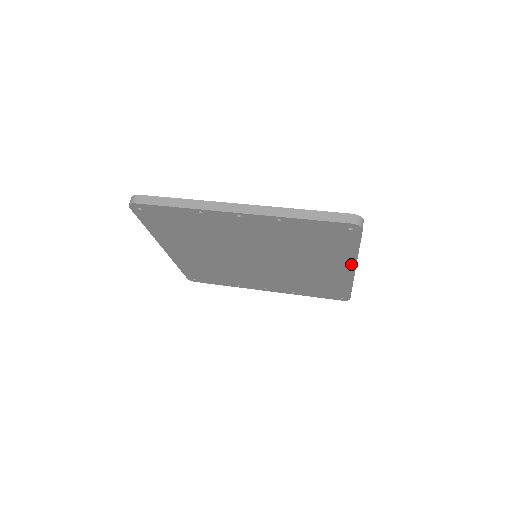
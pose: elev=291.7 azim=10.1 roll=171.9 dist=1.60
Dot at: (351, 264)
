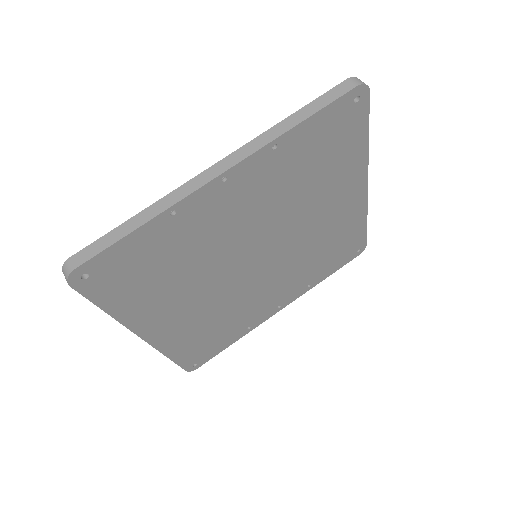
Dot at: (362, 175)
